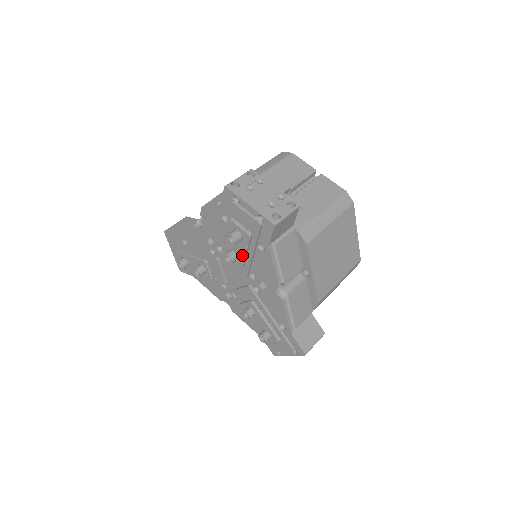
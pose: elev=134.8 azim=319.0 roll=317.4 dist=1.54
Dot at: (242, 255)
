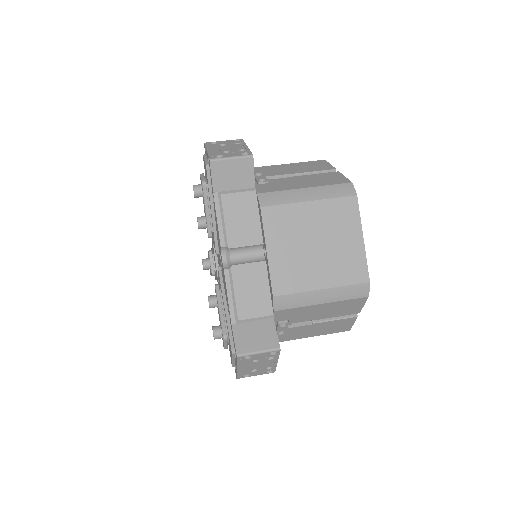
Dot at: (206, 216)
